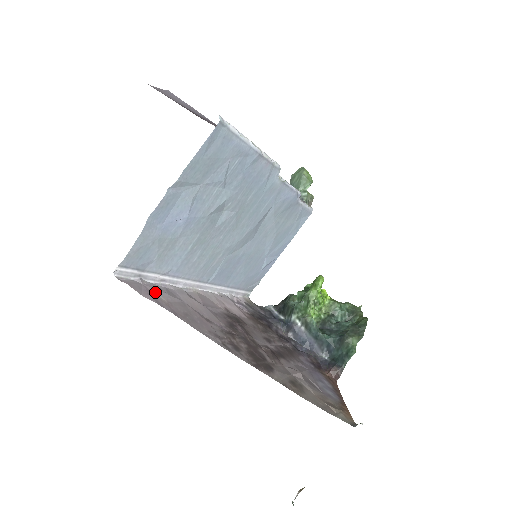
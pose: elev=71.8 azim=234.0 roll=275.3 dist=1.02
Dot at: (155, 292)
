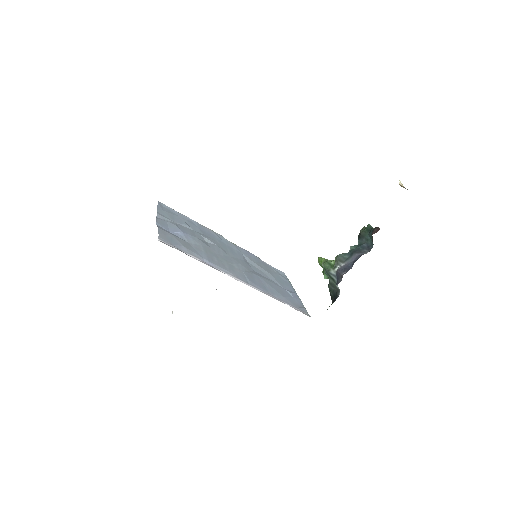
Dot at: occluded
